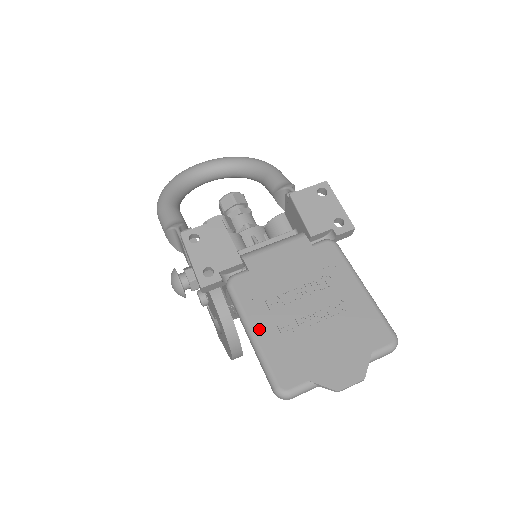
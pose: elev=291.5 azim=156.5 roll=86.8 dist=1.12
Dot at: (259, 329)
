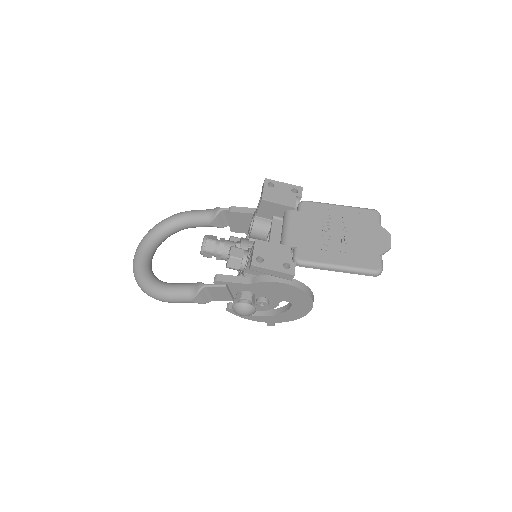
Dot at: (338, 262)
